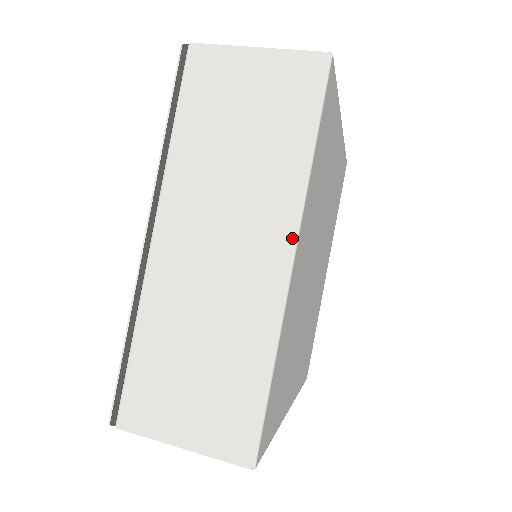
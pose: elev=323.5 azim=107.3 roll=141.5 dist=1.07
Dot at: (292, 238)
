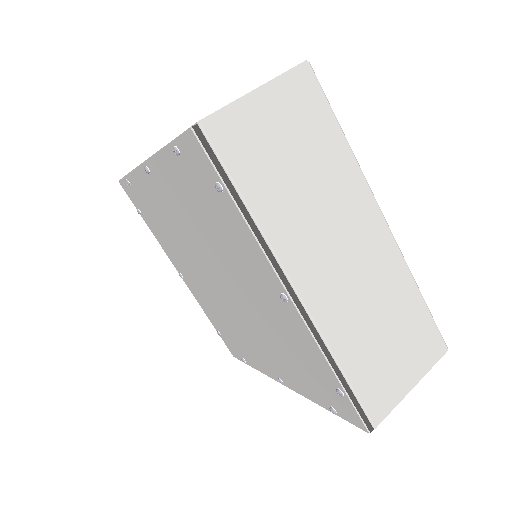
Dot at: (376, 207)
